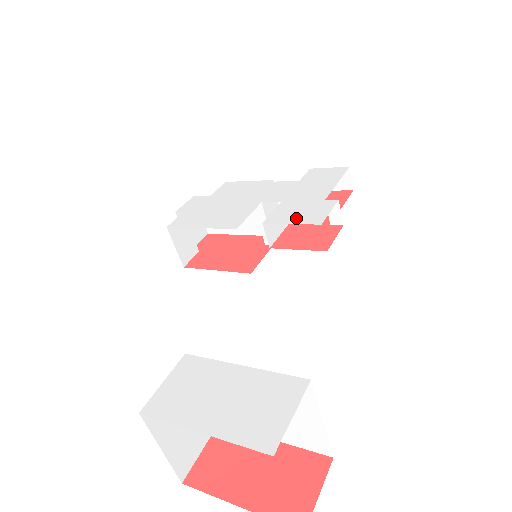
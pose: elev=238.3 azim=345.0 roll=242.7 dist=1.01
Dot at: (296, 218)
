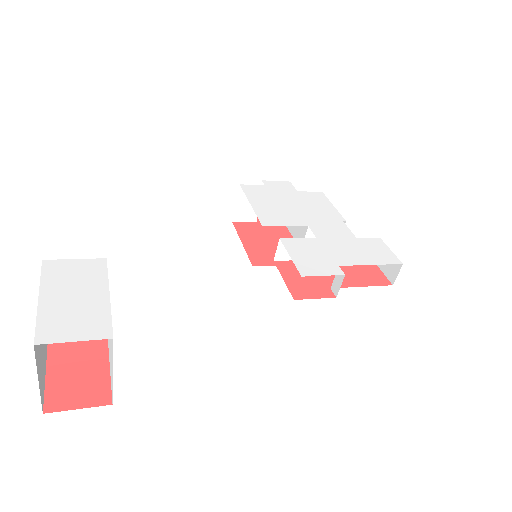
Dot at: (300, 257)
